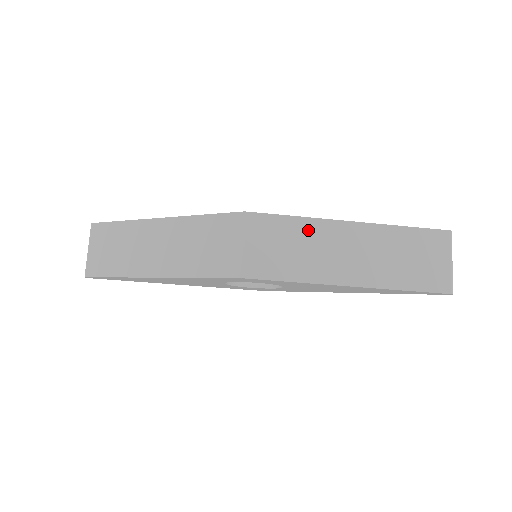
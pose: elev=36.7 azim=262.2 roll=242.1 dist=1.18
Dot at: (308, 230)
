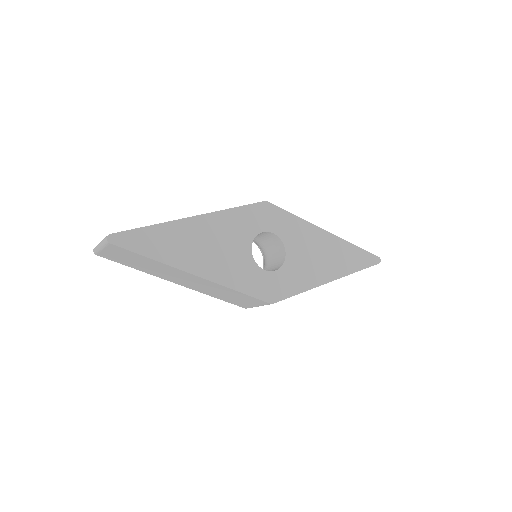
Dot at: occluded
